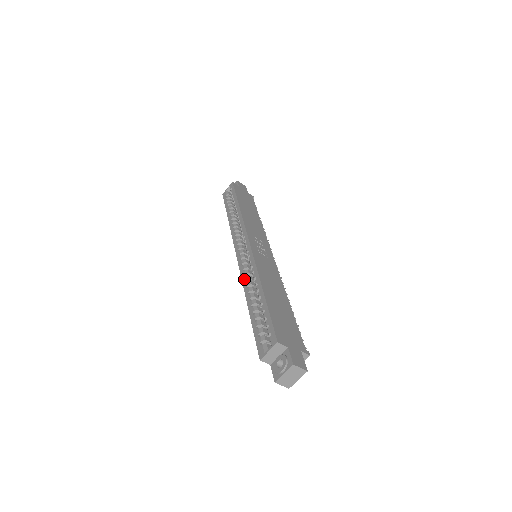
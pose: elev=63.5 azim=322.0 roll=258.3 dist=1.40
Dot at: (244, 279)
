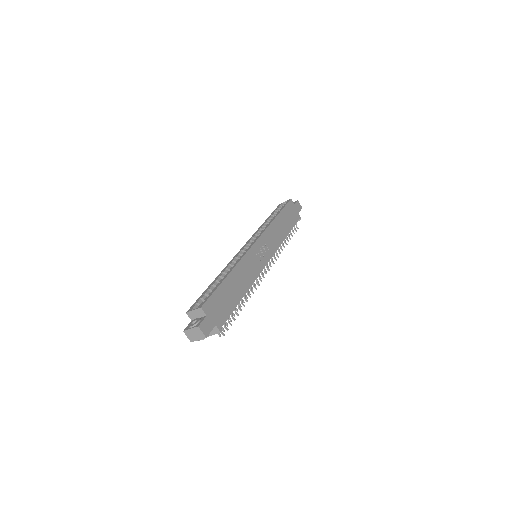
Dot at: (229, 263)
